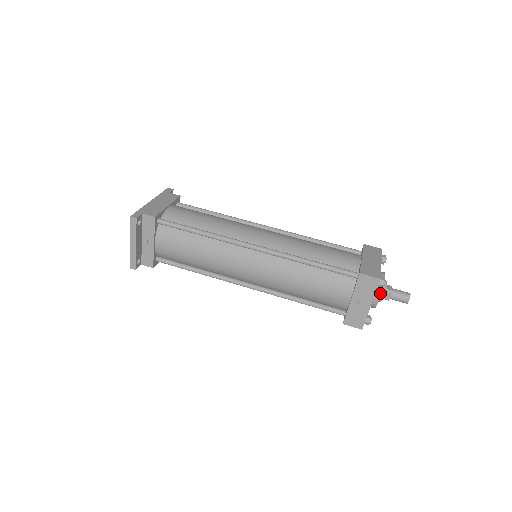
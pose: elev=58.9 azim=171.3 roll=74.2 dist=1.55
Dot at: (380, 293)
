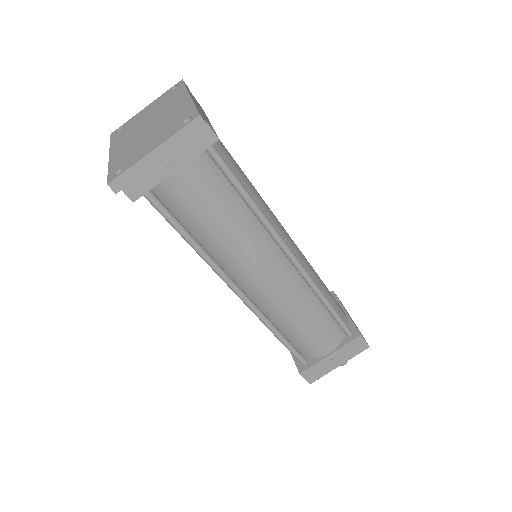
Dot at: occluded
